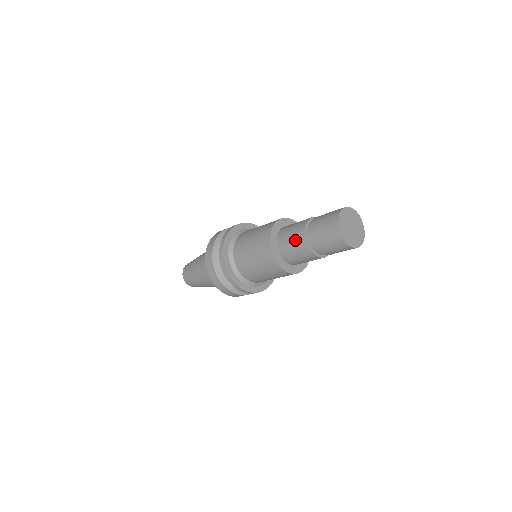
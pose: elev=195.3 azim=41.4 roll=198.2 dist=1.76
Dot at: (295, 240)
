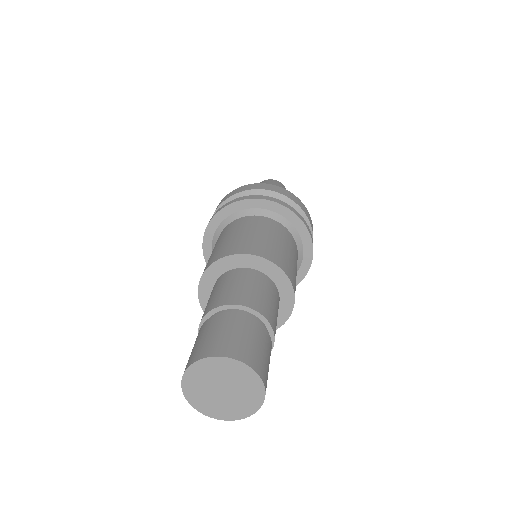
Dot at: occluded
